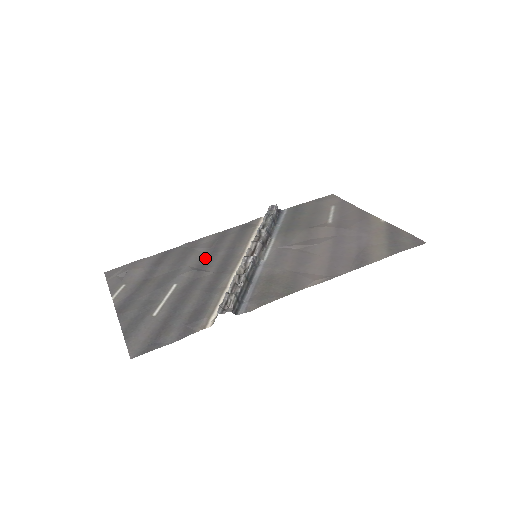
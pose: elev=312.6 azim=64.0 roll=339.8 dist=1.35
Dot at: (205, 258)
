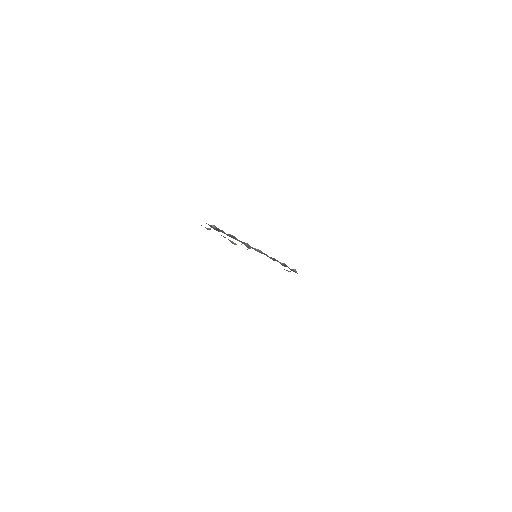
Dot at: occluded
